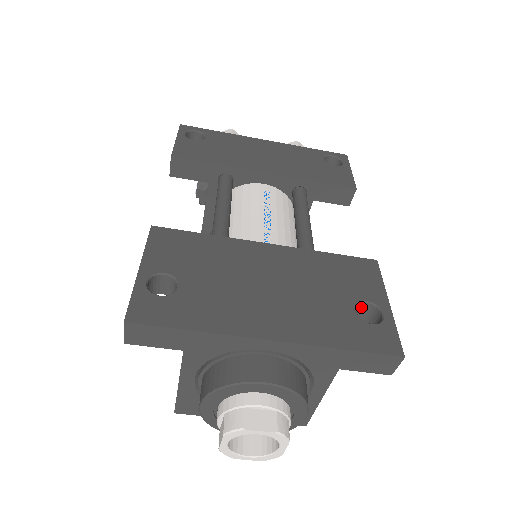
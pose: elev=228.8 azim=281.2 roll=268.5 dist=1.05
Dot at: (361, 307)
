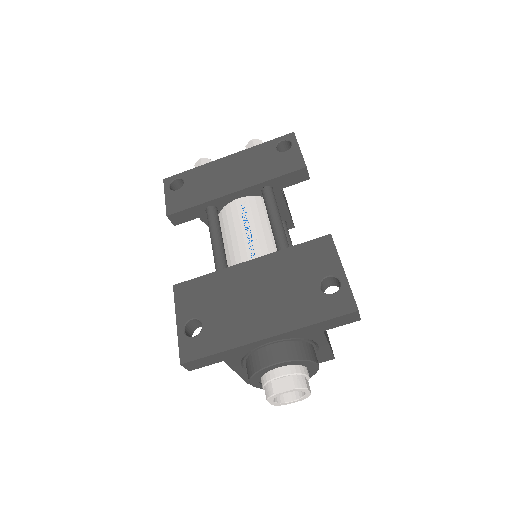
Dot at: (326, 280)
